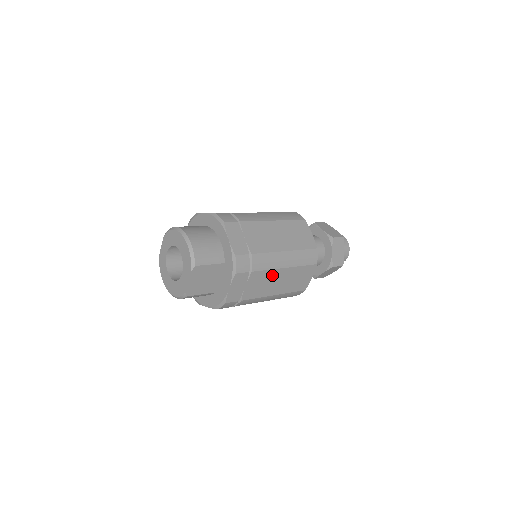
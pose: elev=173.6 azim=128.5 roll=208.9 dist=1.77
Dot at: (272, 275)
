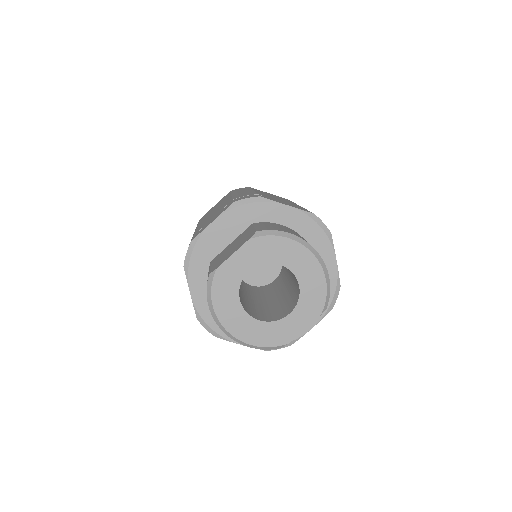
Dot at: occluded
